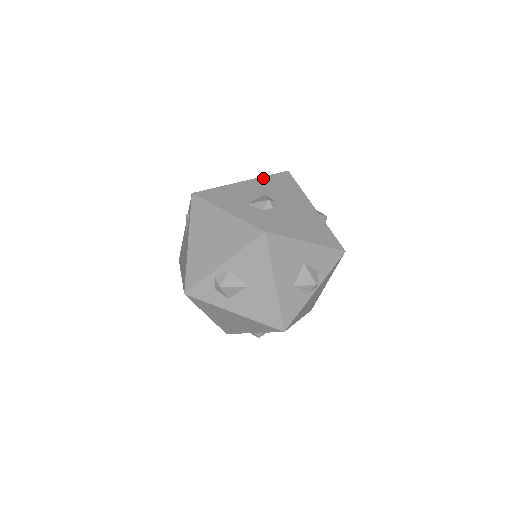
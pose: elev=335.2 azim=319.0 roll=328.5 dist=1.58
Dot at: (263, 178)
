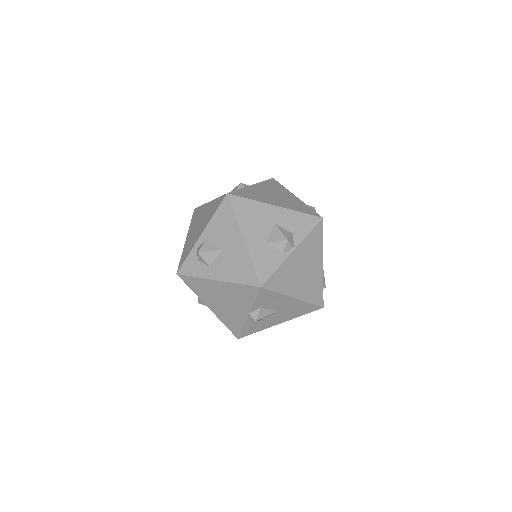
Dot at: occluded
